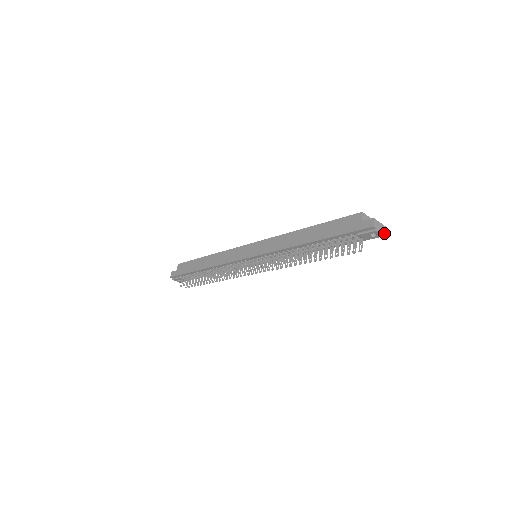
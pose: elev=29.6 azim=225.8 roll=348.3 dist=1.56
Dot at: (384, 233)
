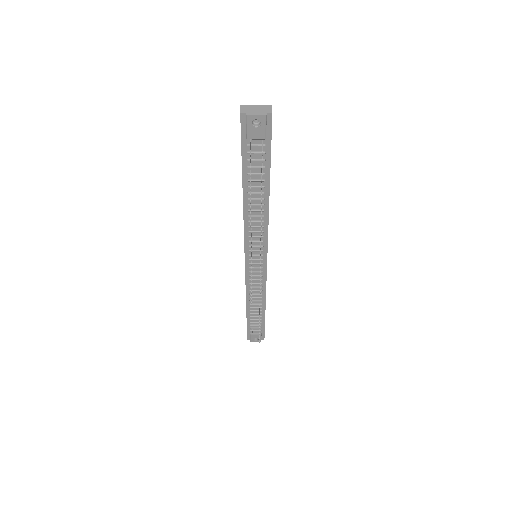
Dot at: (266, 112)
